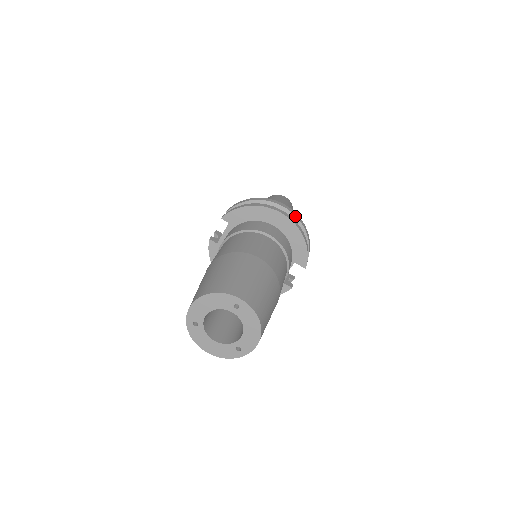
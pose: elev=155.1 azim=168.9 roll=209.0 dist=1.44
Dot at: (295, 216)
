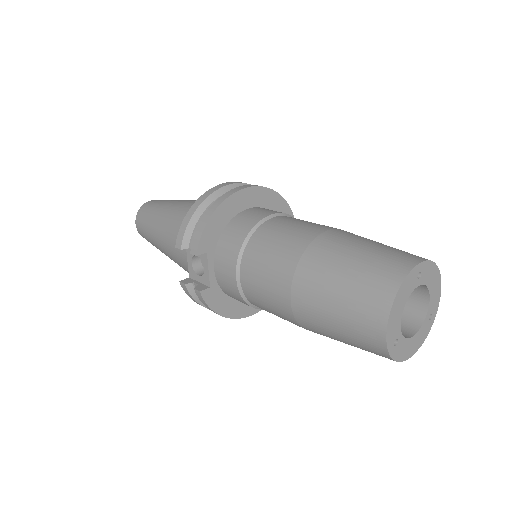
Dot at: (245, 184)
